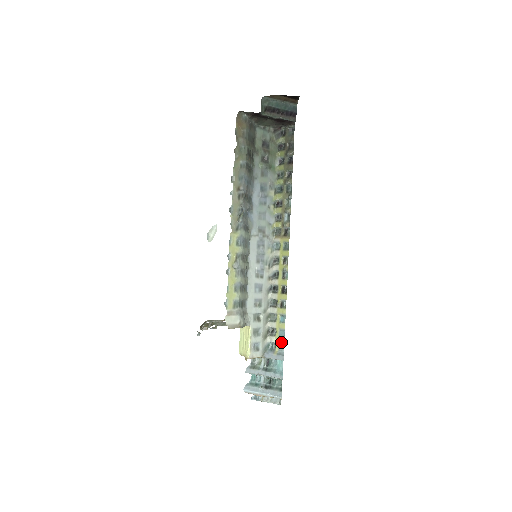
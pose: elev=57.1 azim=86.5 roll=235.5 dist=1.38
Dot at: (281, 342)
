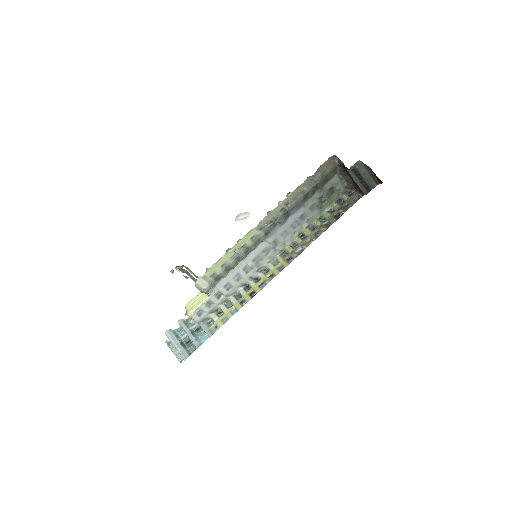
Dot at: (219, 325)
